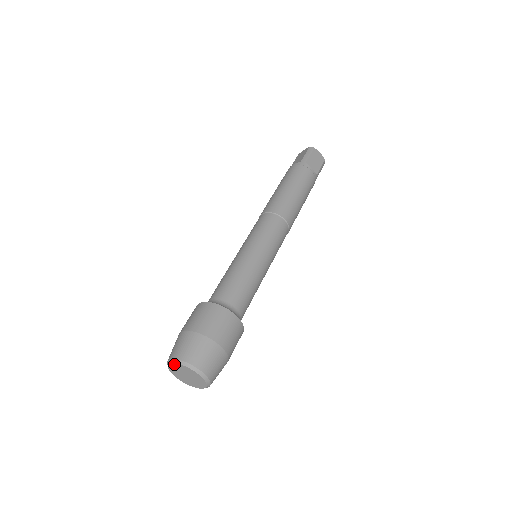
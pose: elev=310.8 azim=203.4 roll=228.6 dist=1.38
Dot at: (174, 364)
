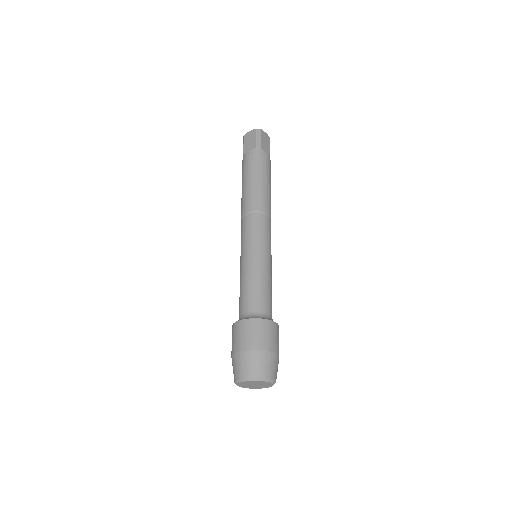
Dot at: (247, 381)
